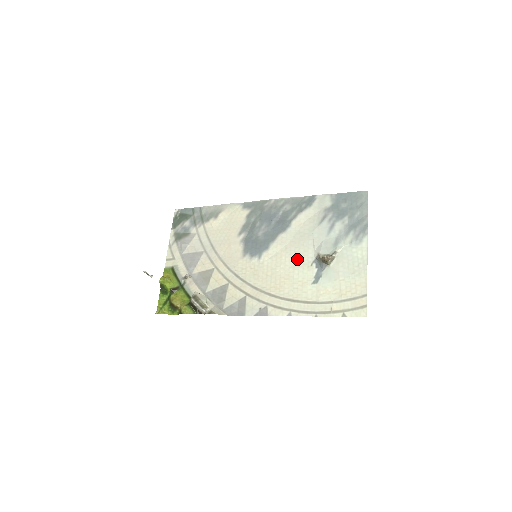
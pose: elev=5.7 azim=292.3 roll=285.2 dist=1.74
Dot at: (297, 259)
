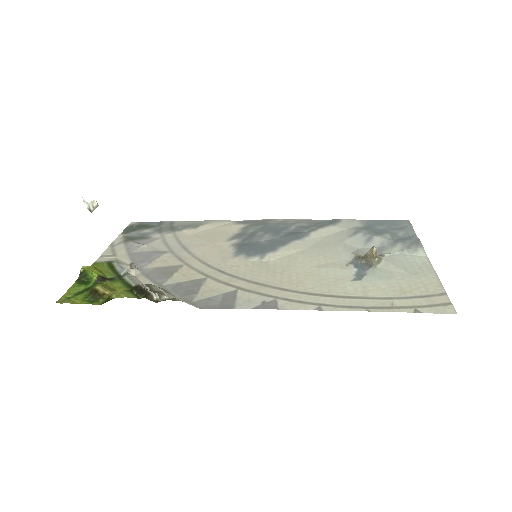
Dot at: (323, 260)
